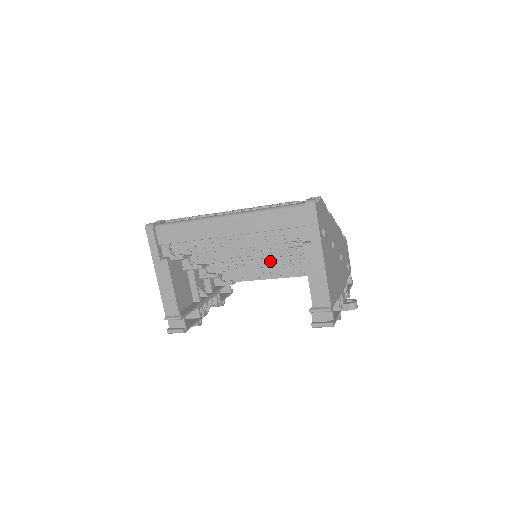
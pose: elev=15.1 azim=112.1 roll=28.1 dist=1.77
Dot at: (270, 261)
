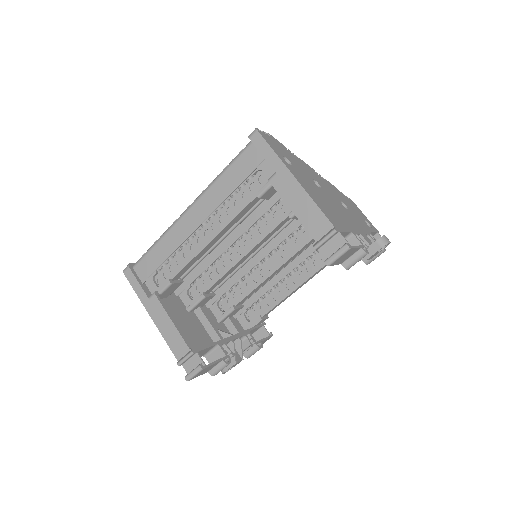
Dot at: (276, 257)
